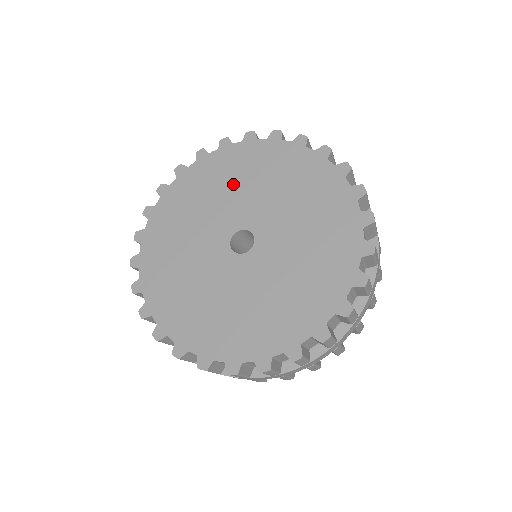
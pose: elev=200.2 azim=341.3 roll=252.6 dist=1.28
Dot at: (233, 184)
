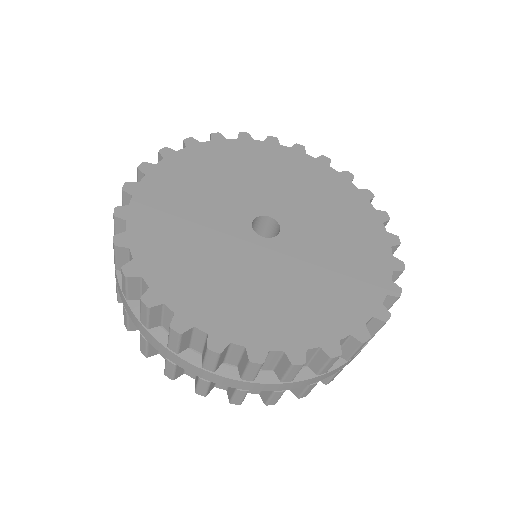
Dot at: (224, 177)
